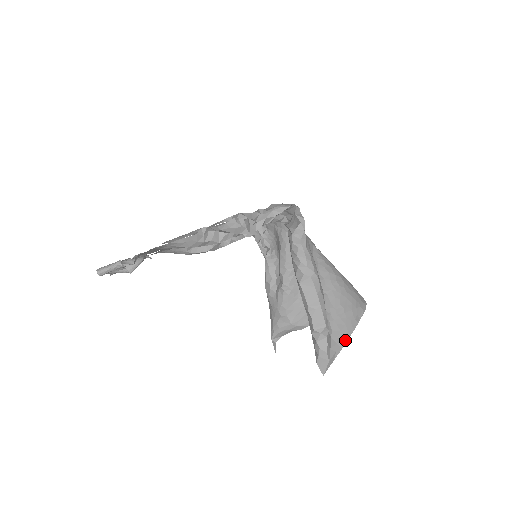
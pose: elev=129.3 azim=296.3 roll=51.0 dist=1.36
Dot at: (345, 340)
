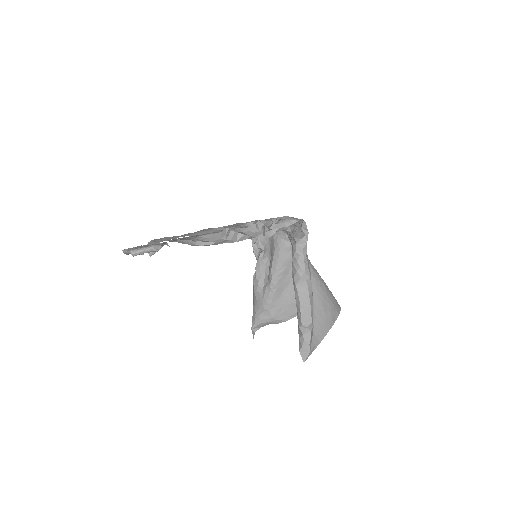
Dot at: (323, 336)
